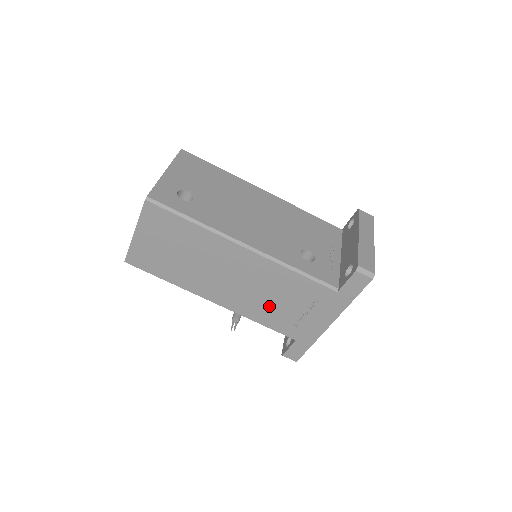
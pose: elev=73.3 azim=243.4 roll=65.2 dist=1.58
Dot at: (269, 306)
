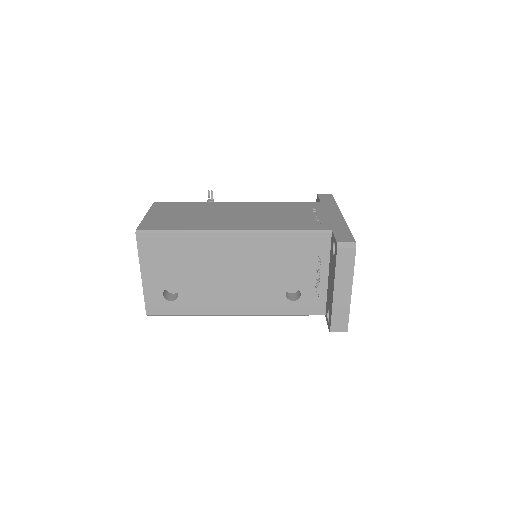
Dot at: occluded
